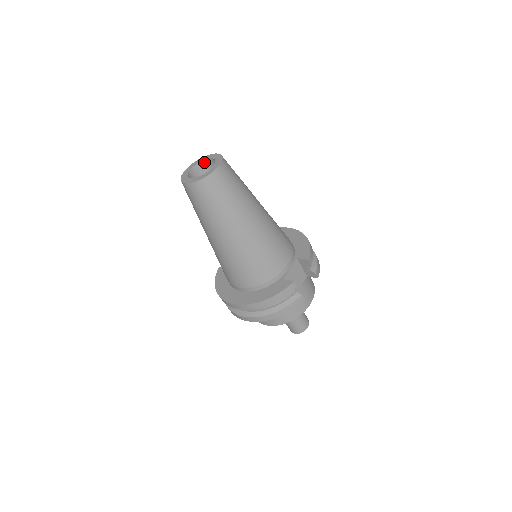
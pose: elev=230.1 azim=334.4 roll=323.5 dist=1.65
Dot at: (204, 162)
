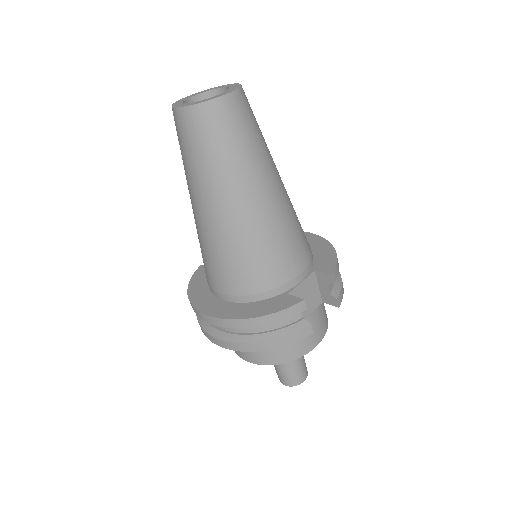
Dot at: (213, 93)
